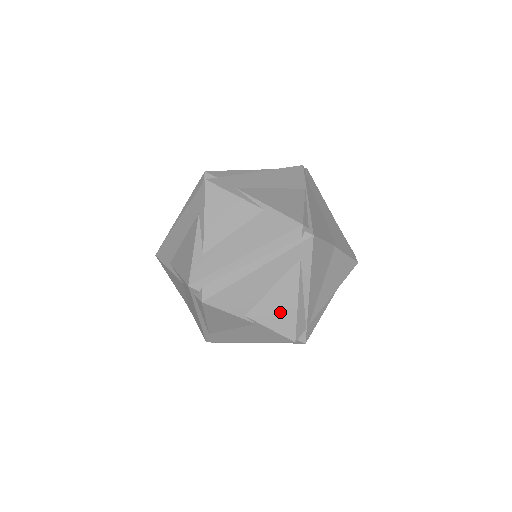
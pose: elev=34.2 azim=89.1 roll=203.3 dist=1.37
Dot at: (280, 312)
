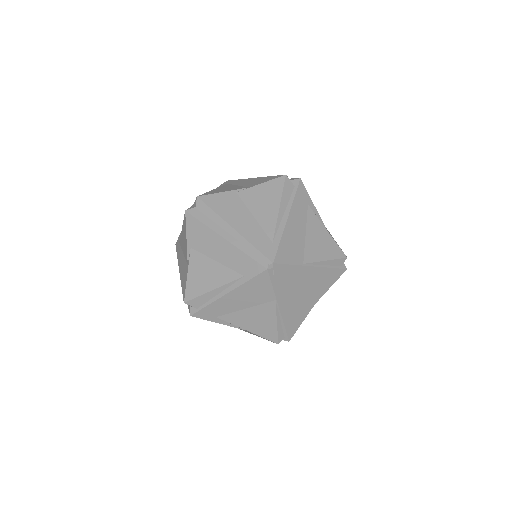
Dot at: occluded
